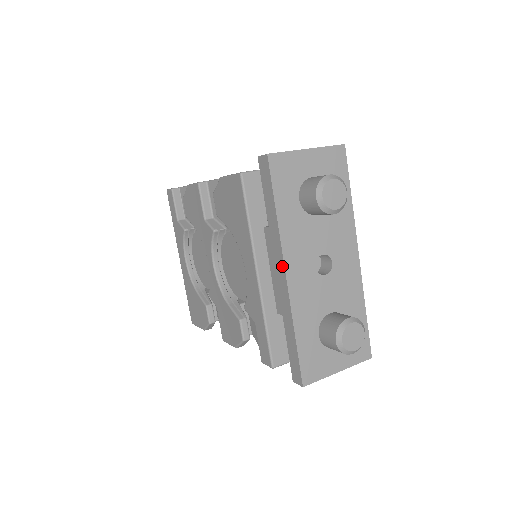
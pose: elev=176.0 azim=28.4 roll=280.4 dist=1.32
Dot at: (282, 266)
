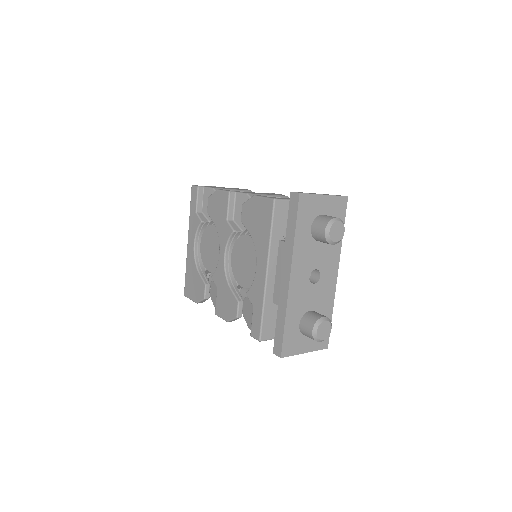
Dot at: (289, 271)
